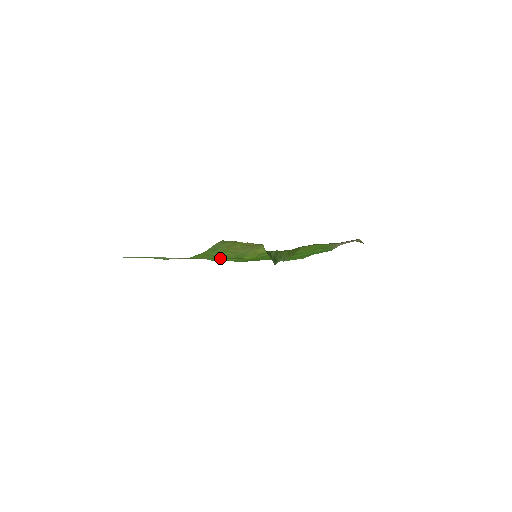
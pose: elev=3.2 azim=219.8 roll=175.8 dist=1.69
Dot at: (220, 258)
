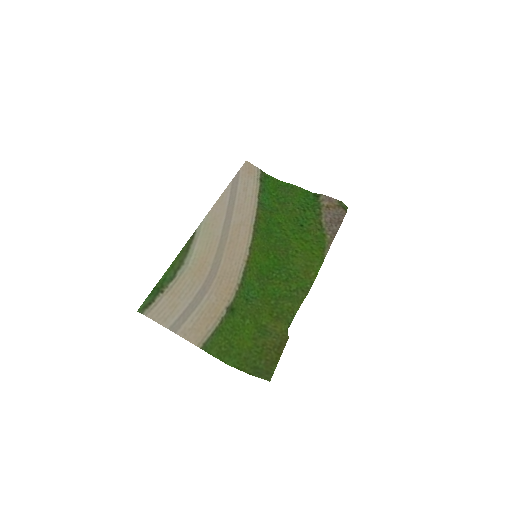
Dot at: (242, 323)
